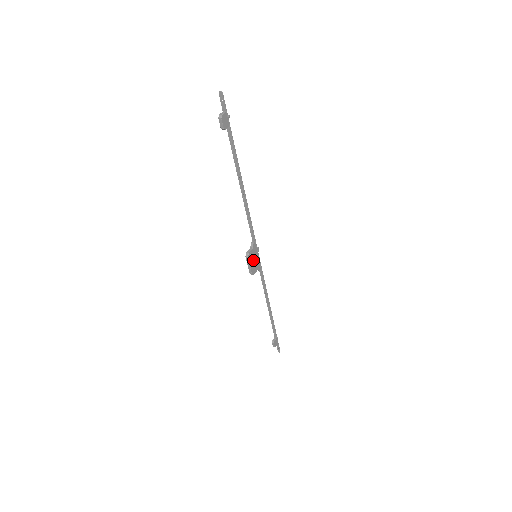
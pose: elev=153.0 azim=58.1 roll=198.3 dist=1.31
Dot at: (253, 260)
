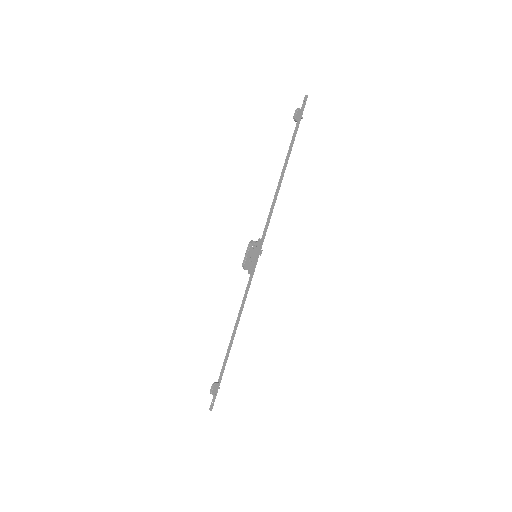
Dot at: (252, 254)
